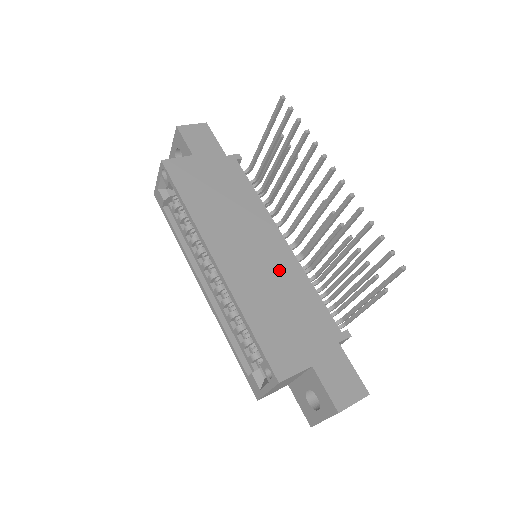
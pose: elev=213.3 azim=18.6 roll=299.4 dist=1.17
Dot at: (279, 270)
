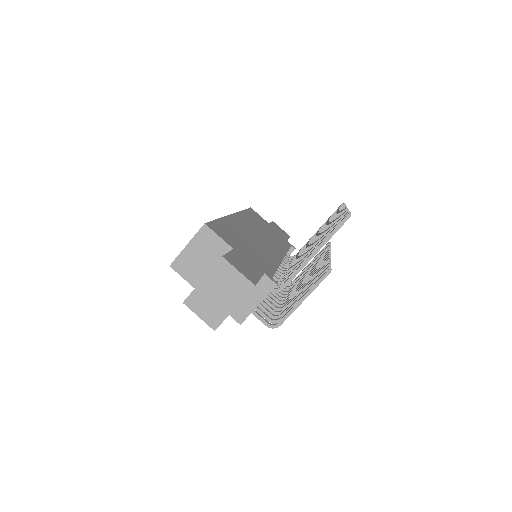
Dot at: (264, 248)
